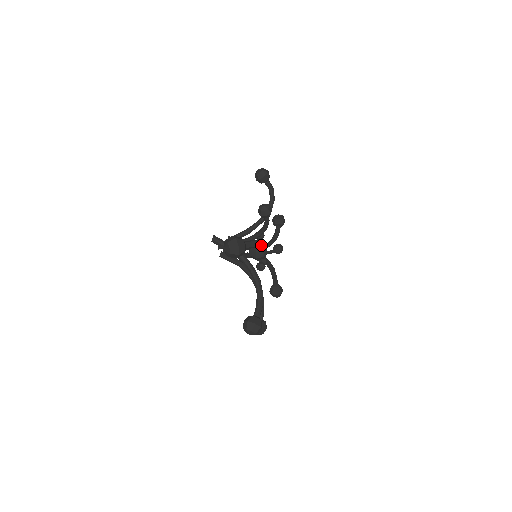
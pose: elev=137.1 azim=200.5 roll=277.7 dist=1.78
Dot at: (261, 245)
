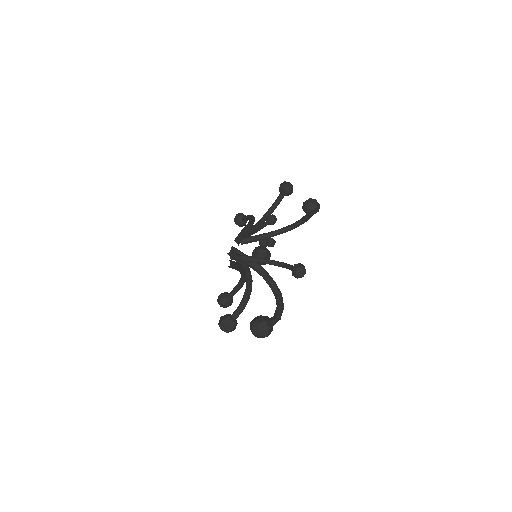
Dot at: occluded
